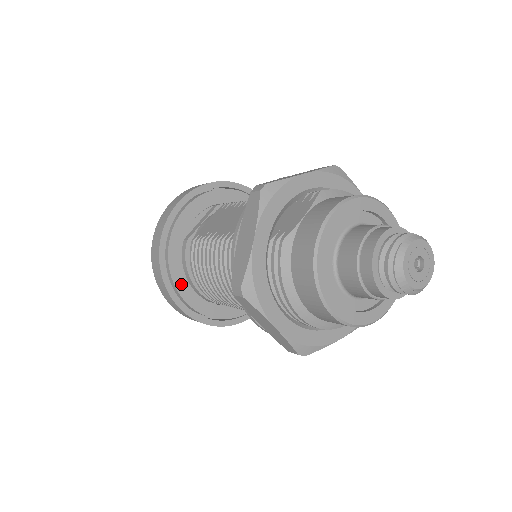
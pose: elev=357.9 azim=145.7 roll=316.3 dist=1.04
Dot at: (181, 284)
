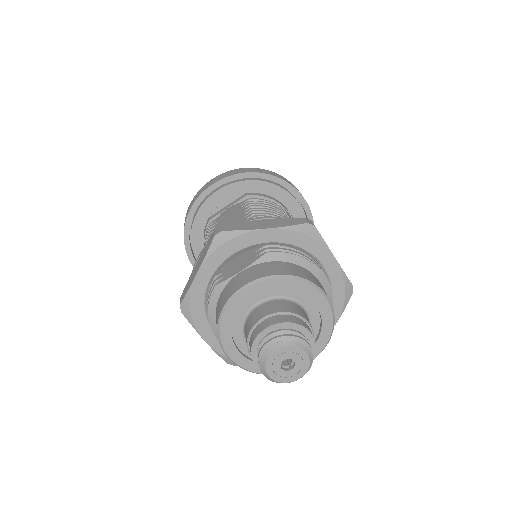
Dot at: (199, 252)
